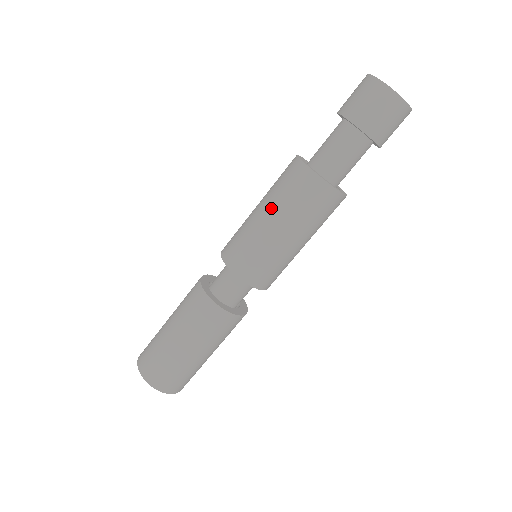
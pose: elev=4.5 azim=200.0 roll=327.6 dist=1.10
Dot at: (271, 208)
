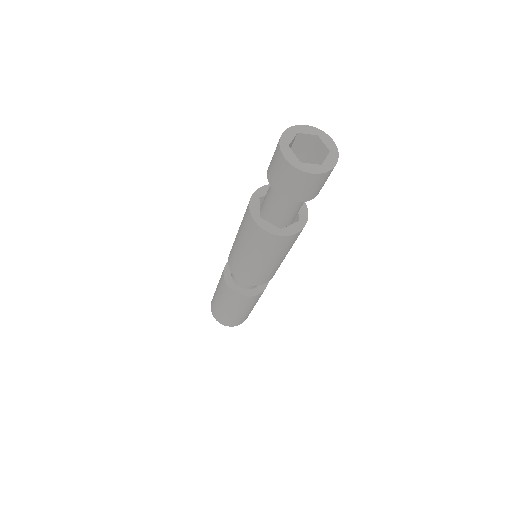
Dot at: (240, 225)
